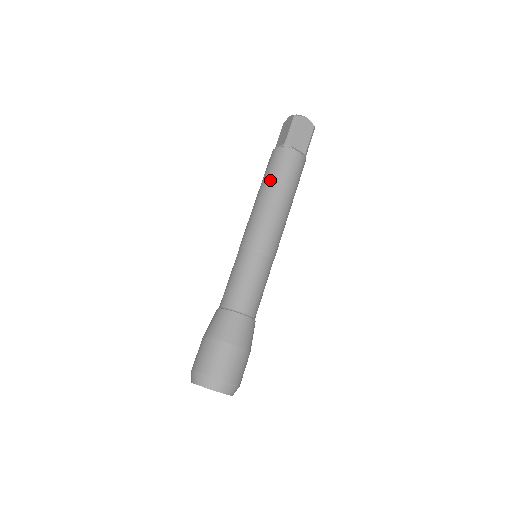
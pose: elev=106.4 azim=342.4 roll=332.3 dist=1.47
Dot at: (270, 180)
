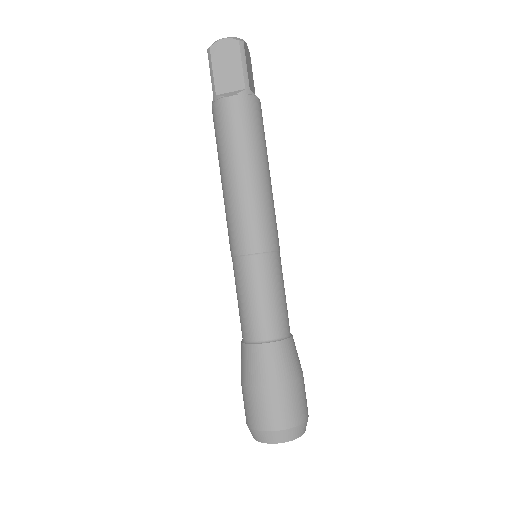
Dot at: (219, 157)
